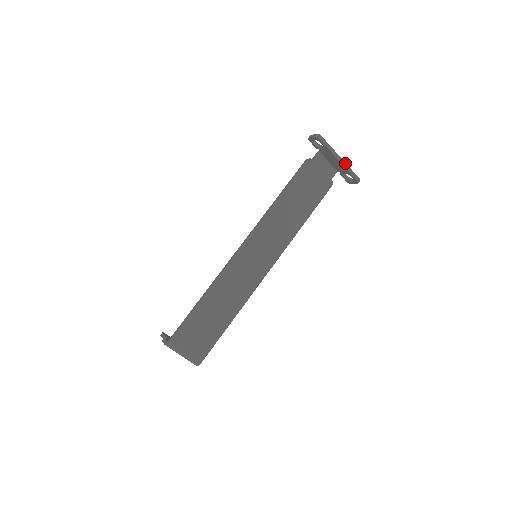
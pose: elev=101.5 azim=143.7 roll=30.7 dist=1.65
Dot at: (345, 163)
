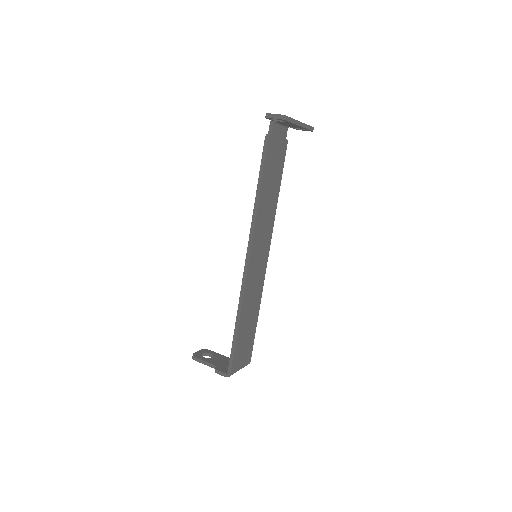
Dot at: (304, 124)
